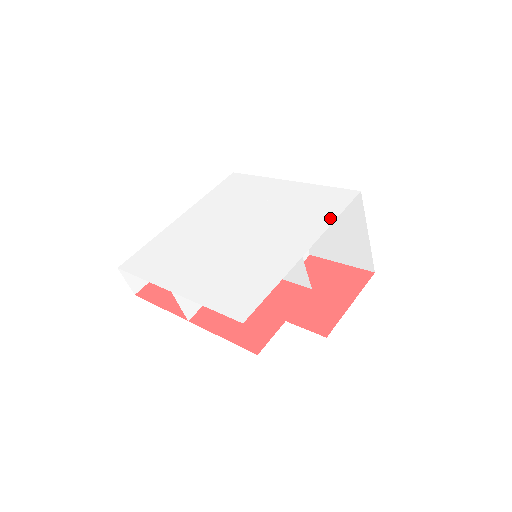
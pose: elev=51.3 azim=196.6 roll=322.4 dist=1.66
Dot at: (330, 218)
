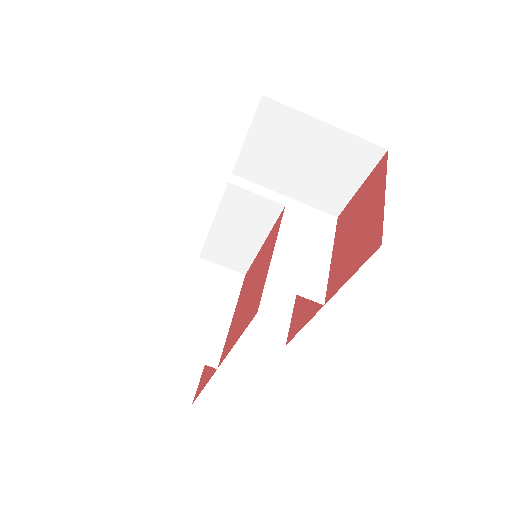
Dot at: occluded
